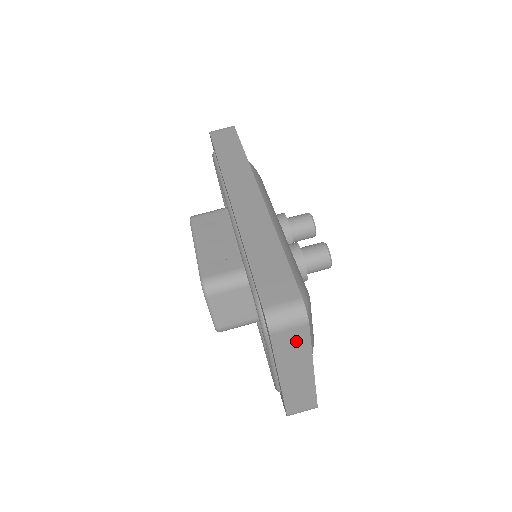
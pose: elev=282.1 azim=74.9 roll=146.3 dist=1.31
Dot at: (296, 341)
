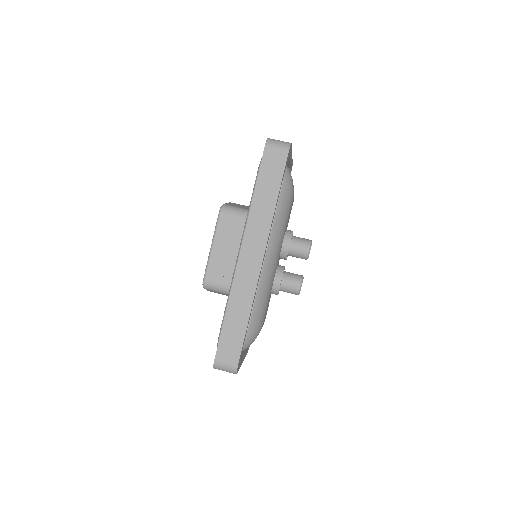
Dot at: occluded
